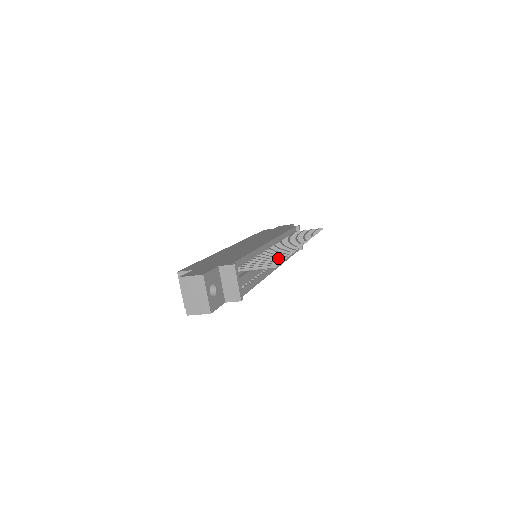
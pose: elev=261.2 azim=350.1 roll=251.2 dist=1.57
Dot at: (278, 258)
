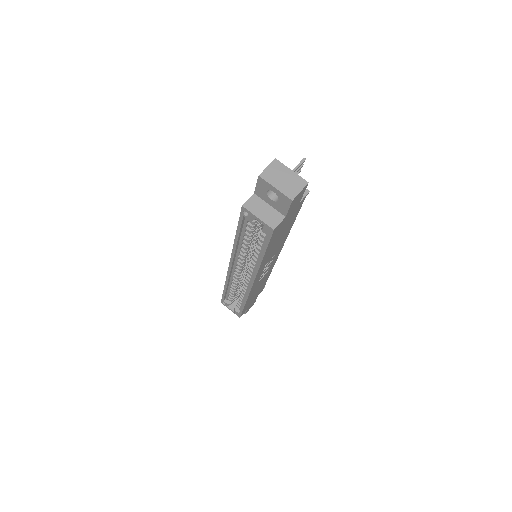
Dot at: occluded
